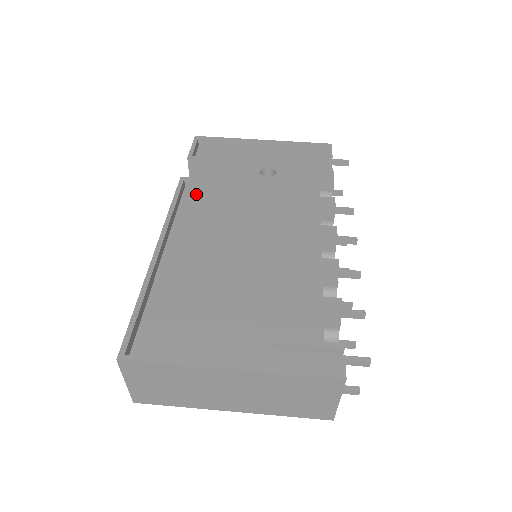
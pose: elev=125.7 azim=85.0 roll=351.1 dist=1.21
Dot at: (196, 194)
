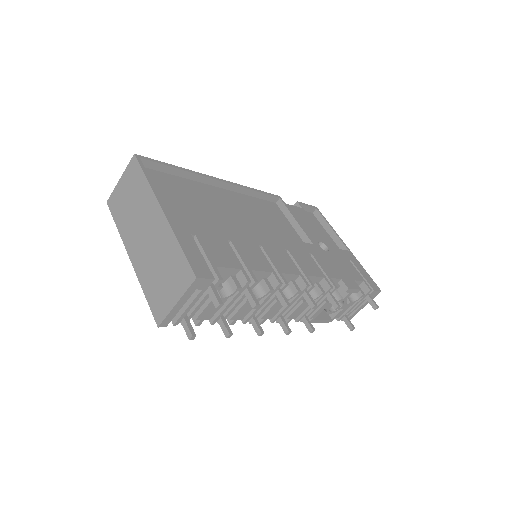
Dot at: (275, 208)
